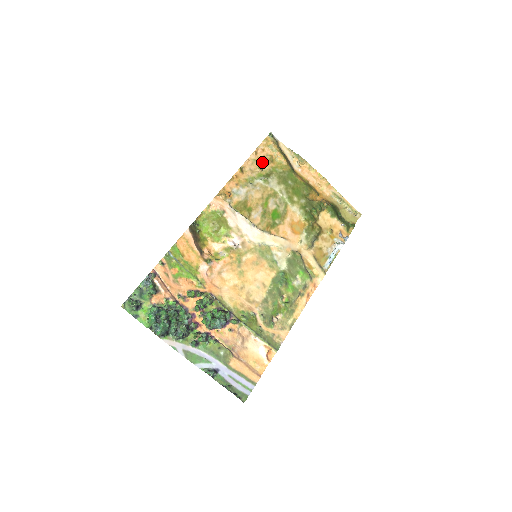
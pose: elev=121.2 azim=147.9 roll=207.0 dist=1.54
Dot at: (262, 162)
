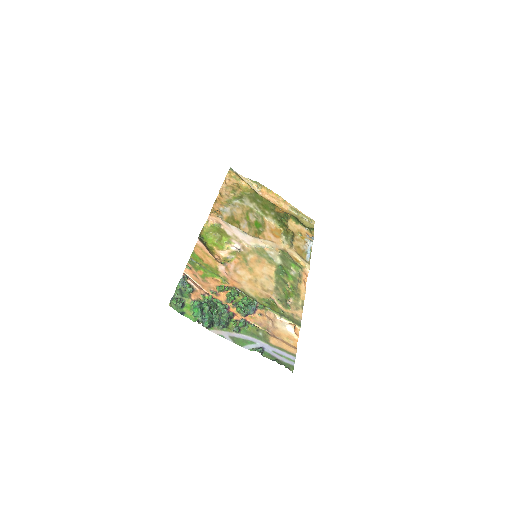
Dot at: (232, 189)
